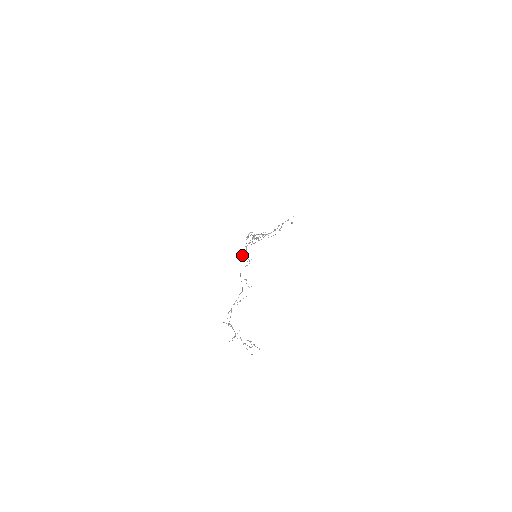
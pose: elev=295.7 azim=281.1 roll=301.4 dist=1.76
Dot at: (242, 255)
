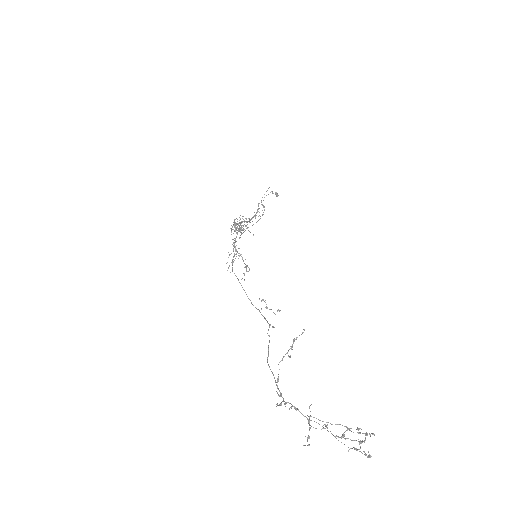
Dot at: occluded
